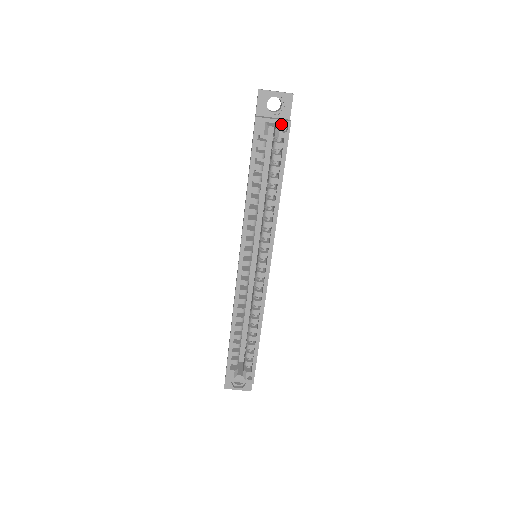
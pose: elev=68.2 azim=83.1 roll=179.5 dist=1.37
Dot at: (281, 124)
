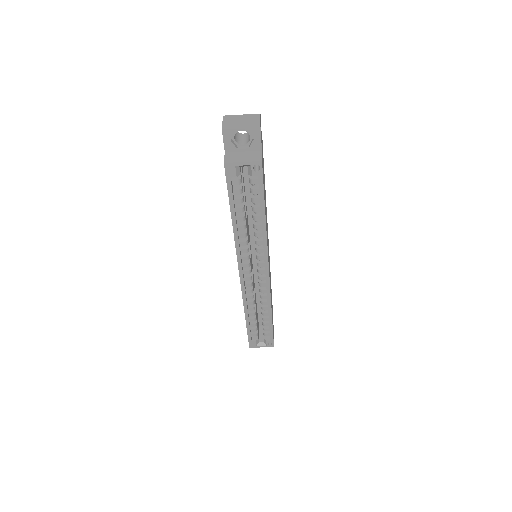
Dot at: (252, 165)
